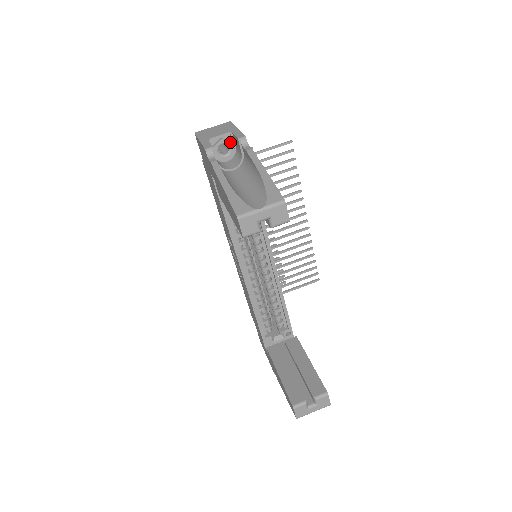
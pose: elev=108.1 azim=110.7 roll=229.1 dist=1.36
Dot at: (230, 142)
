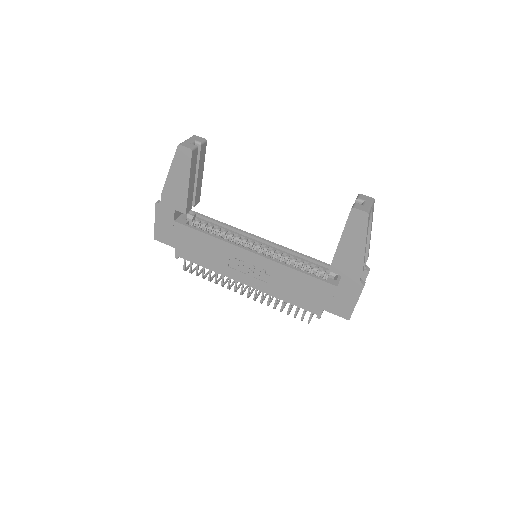
Dot at: occluded
